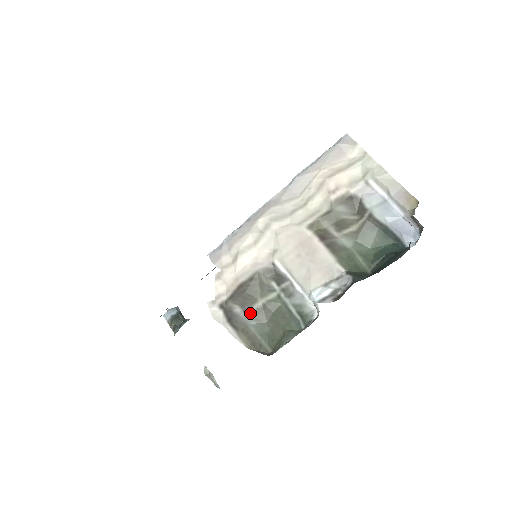
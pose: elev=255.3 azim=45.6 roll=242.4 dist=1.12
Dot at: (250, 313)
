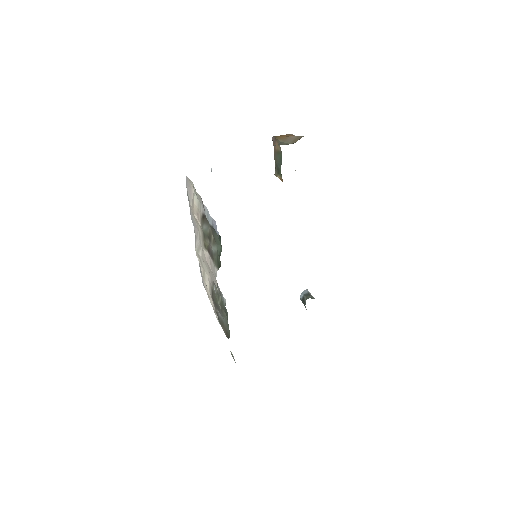
Dot at: (221, 313)
